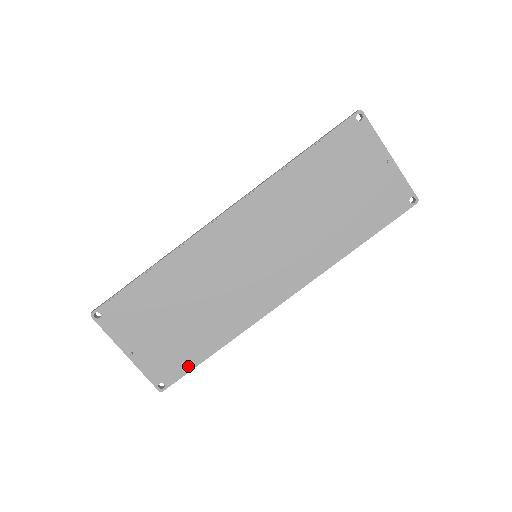
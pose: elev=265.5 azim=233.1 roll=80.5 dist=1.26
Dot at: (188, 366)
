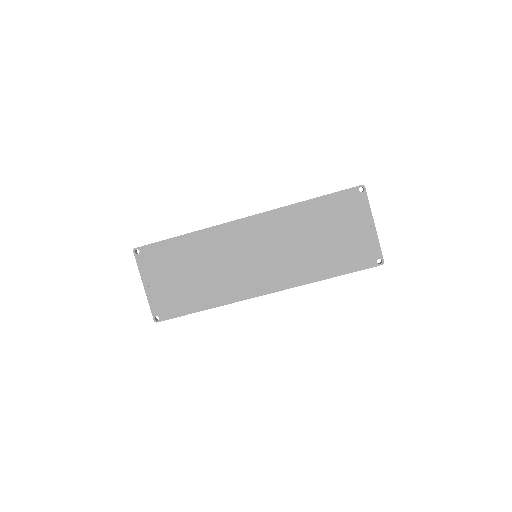
Dot at: (180, 312)
